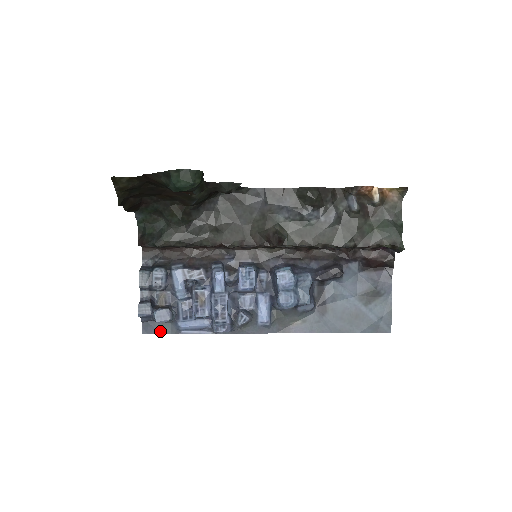
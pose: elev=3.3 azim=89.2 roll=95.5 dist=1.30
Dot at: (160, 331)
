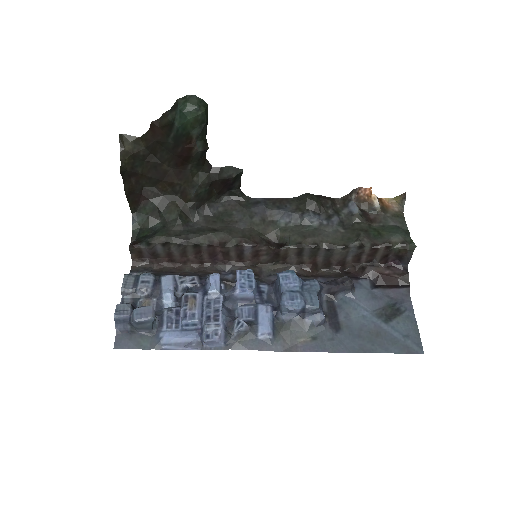
Dot at: (136, 346)
